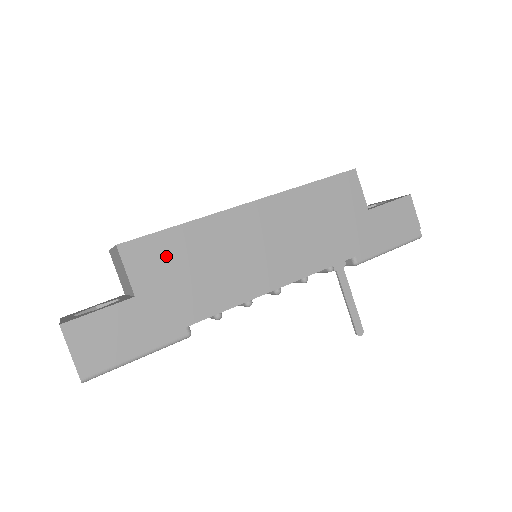
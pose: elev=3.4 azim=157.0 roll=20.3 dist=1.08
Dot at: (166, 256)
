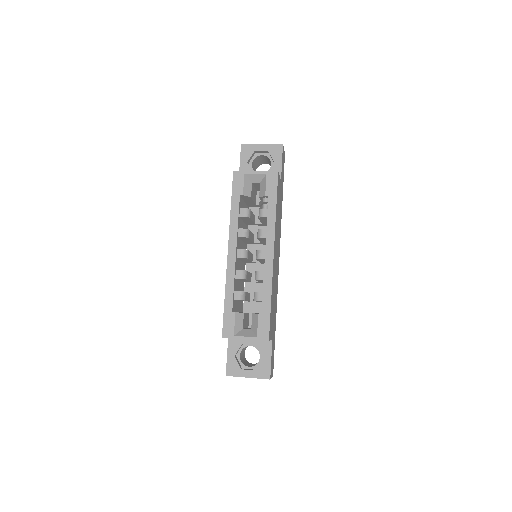
Dot at: (272, 316)
